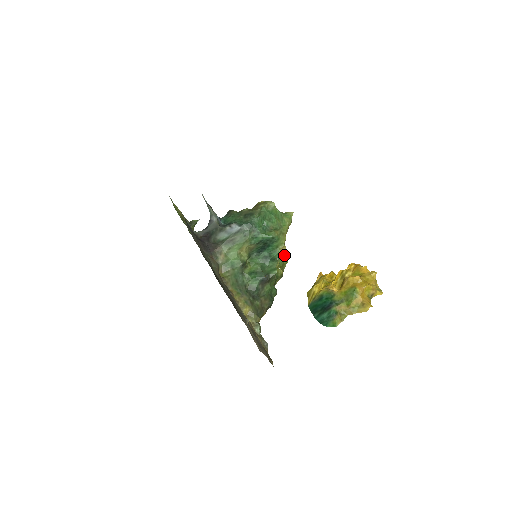
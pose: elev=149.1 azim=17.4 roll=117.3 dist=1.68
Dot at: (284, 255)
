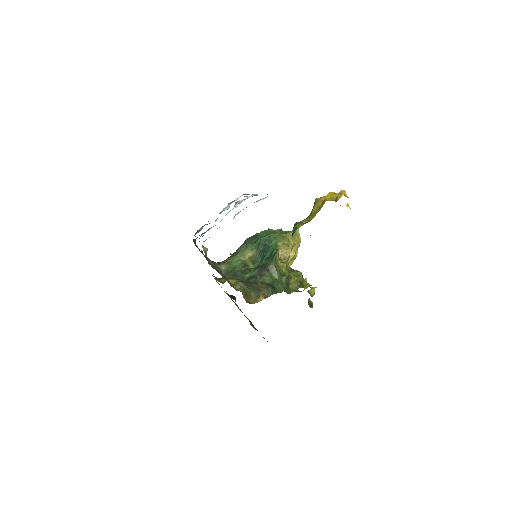
Dot at: (313, 287)
